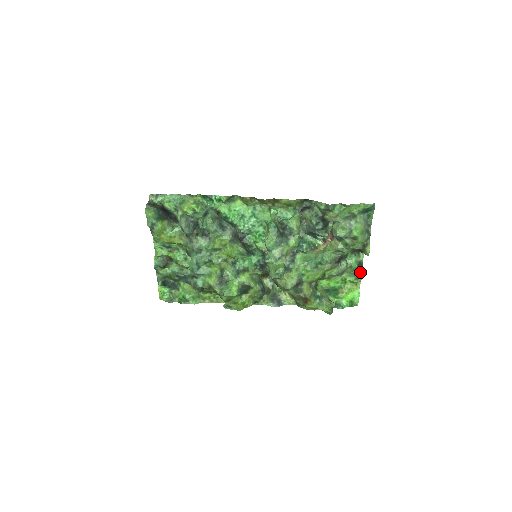
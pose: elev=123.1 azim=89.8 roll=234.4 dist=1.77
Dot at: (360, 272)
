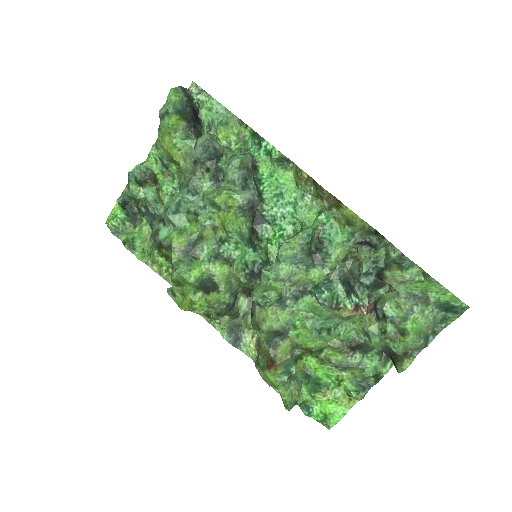
Dot at: (368, 387)
